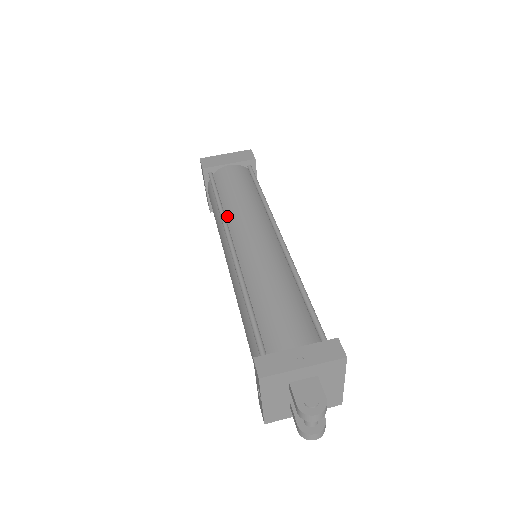
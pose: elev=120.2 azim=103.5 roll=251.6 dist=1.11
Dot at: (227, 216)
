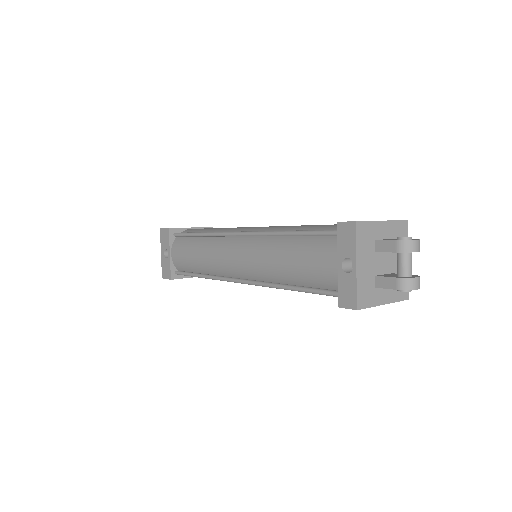
Dot at: occluded
